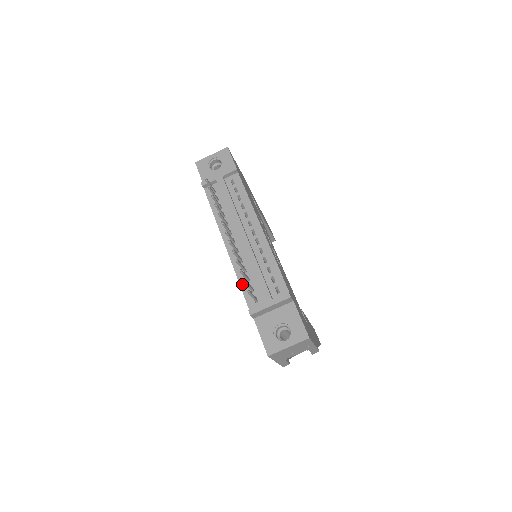
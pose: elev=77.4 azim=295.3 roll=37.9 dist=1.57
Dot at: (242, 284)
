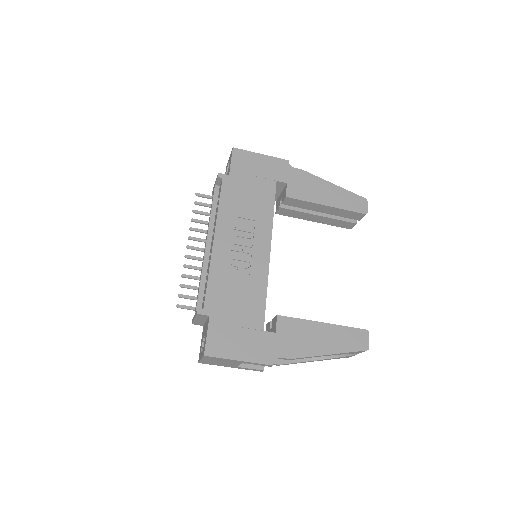
Dot at: occluded
